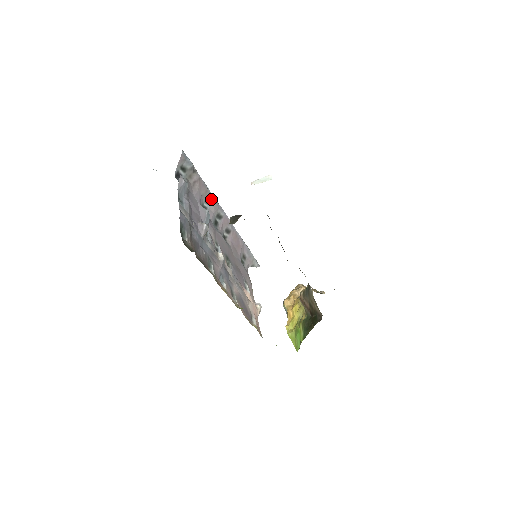
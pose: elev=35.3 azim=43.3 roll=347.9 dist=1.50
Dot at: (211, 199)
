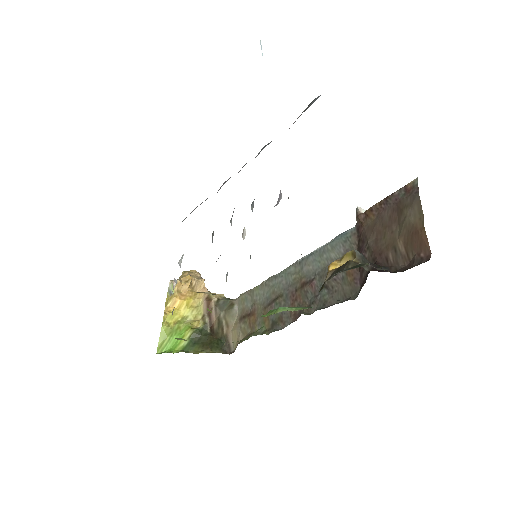
Dot at: occluded
